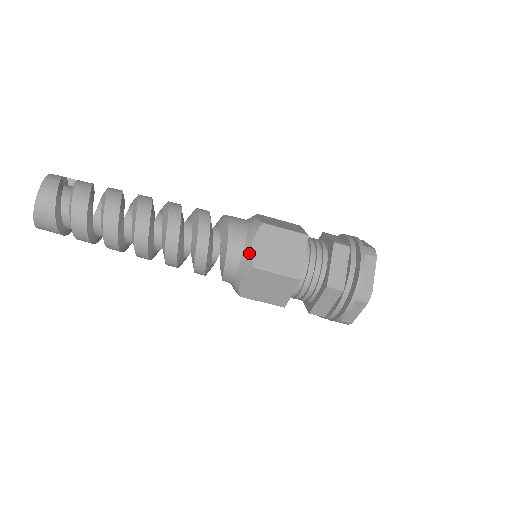
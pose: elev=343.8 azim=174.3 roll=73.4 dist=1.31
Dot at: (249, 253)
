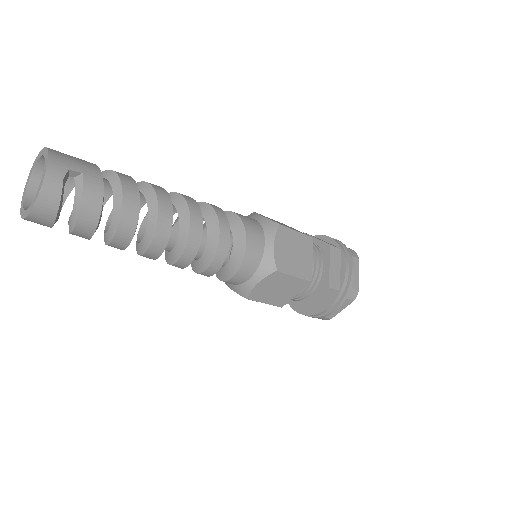
Dot at: (249, 288)
